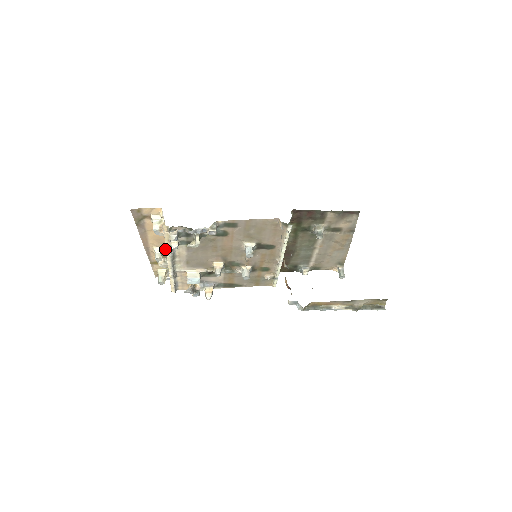
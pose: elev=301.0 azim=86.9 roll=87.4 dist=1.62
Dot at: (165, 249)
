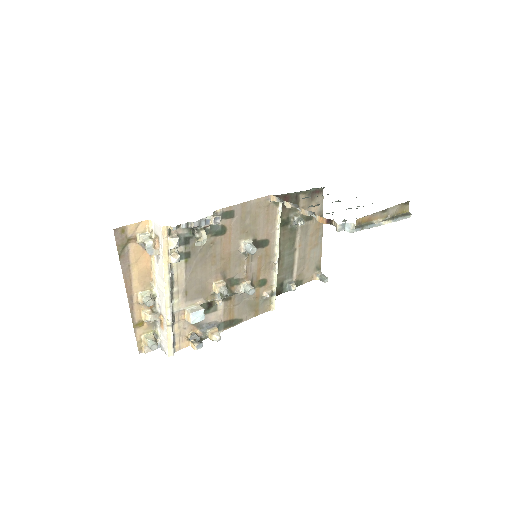
Dot at: (162, 272)
